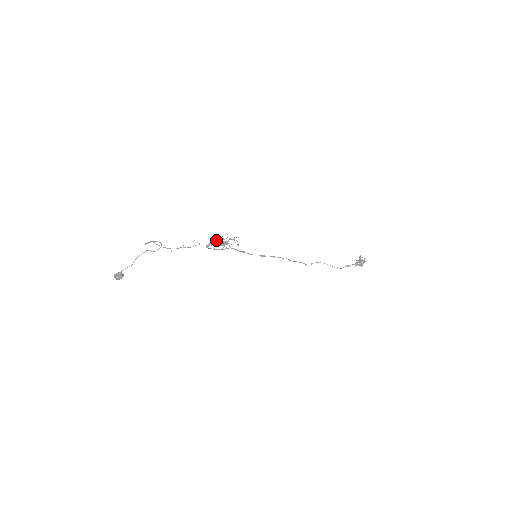
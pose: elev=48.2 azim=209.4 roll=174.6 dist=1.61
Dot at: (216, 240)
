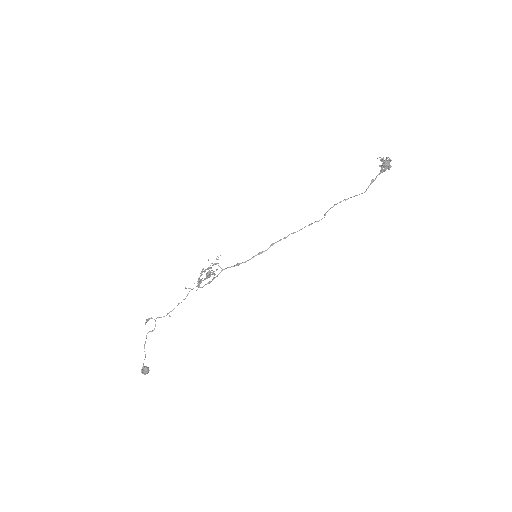
Dot at: (202, 274)
